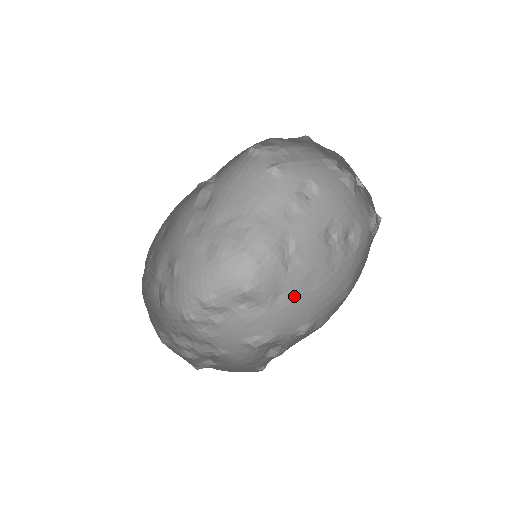
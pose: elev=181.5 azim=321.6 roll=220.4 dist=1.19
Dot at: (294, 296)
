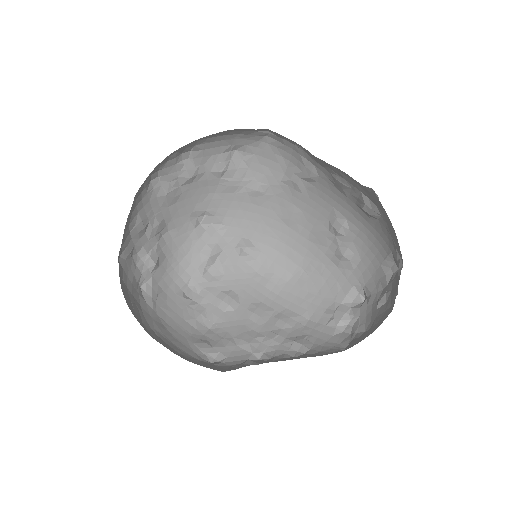
Dot at: (267, 204)
